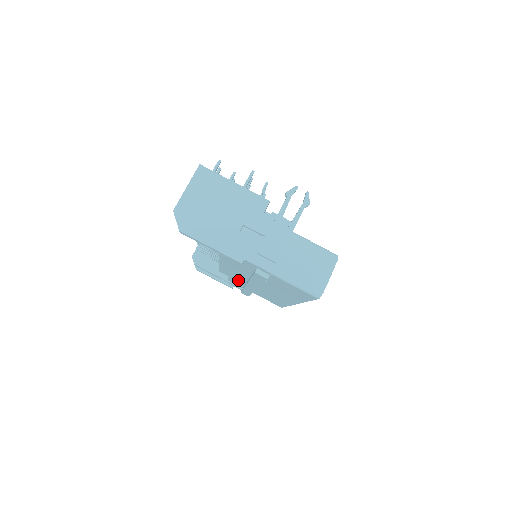
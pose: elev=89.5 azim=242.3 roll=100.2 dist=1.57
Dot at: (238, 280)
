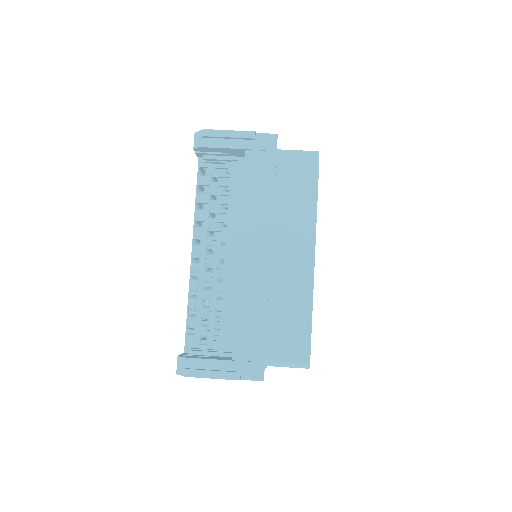
Dot at: (247, 299)
